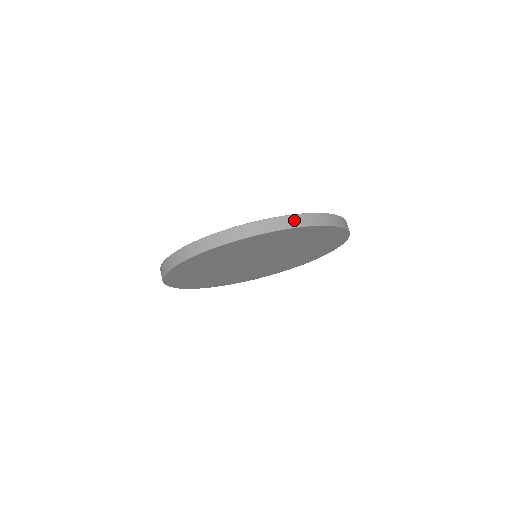
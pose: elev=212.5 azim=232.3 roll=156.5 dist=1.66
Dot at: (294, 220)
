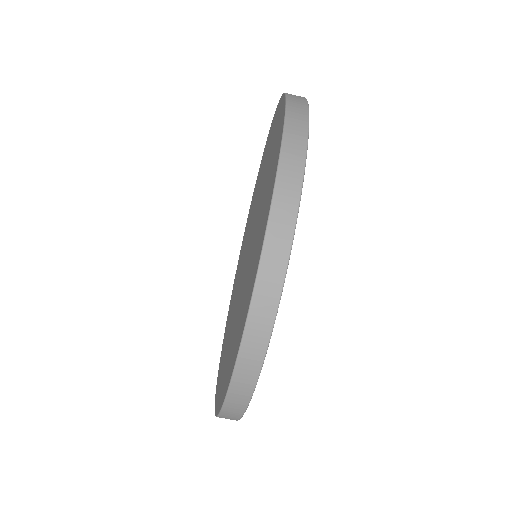
Dot at: (272, 262)
